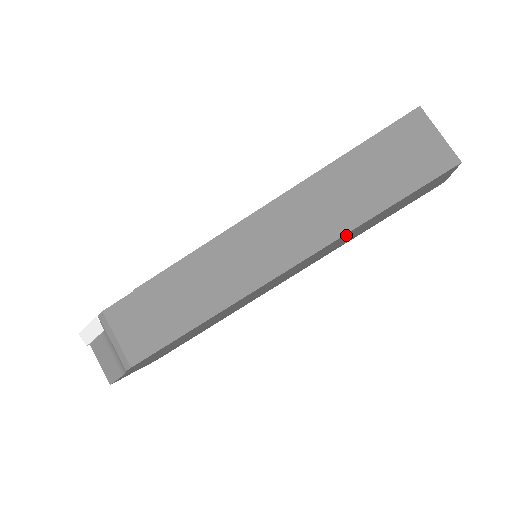
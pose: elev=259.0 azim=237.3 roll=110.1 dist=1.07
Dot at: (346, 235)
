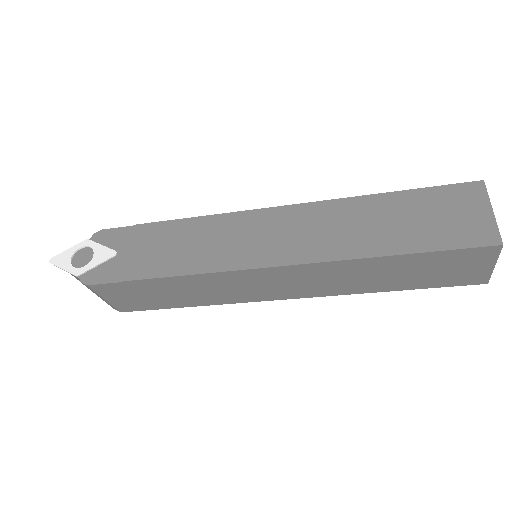
Dot at: occluded
